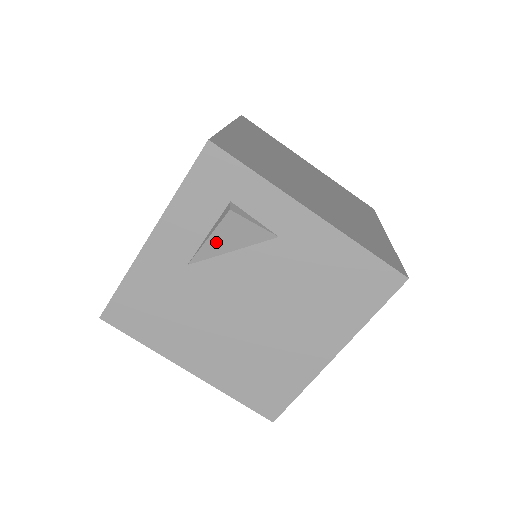
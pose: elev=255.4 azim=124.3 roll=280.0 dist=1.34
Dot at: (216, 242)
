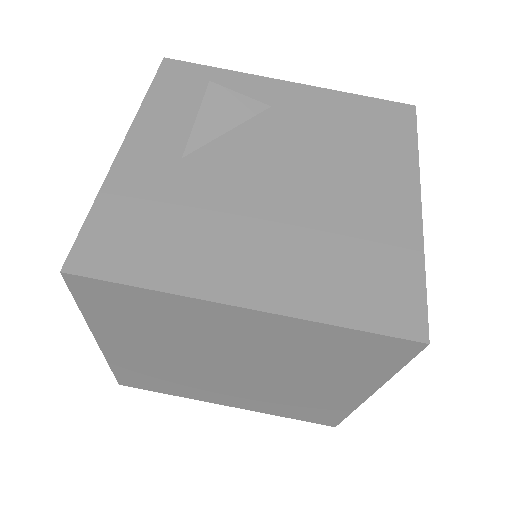
Dot at: (207, 121)
